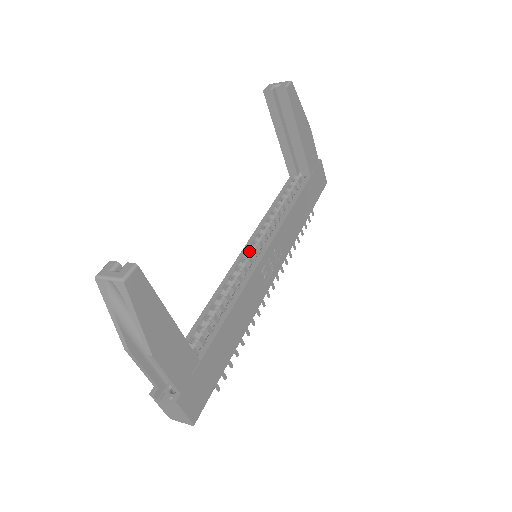
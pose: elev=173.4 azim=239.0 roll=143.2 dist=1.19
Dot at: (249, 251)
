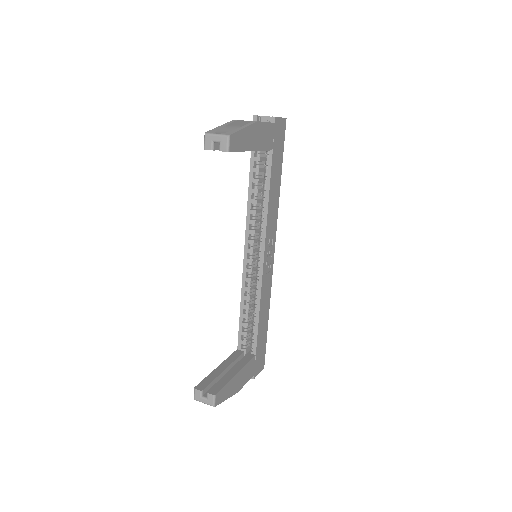
Dot at: (249, 254)
